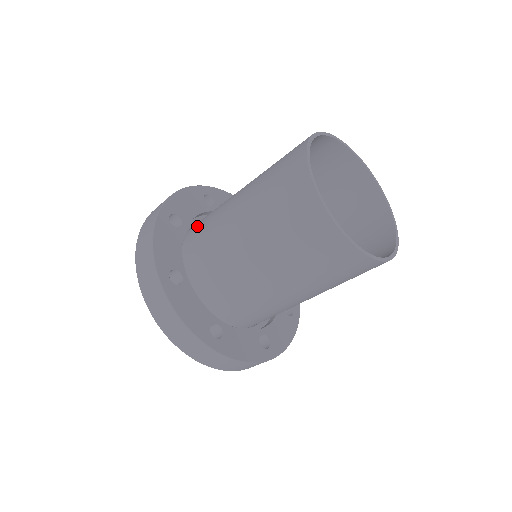
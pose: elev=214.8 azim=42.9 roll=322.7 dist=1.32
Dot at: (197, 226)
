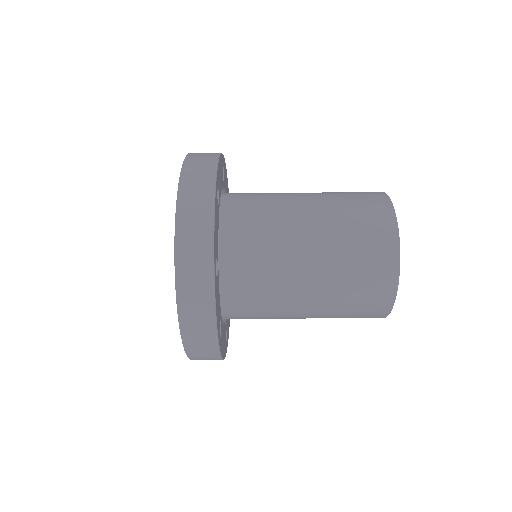
Dot at: occluded
